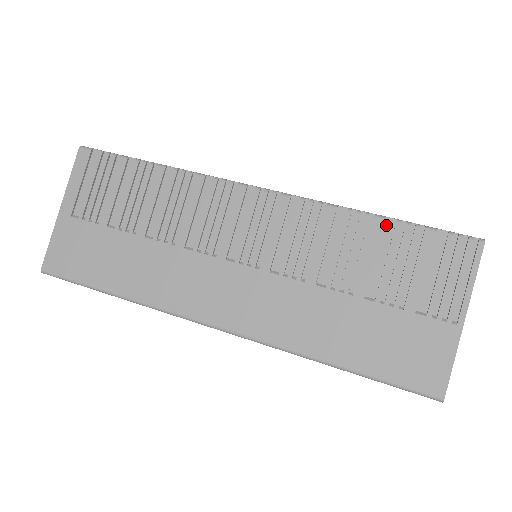
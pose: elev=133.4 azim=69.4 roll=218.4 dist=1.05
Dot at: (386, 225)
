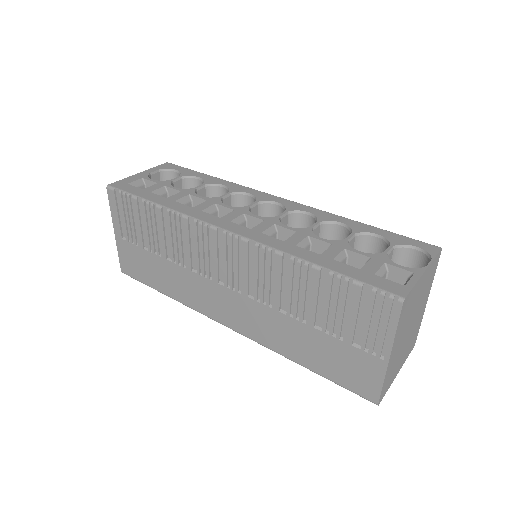
Dot at: (322, 274)
